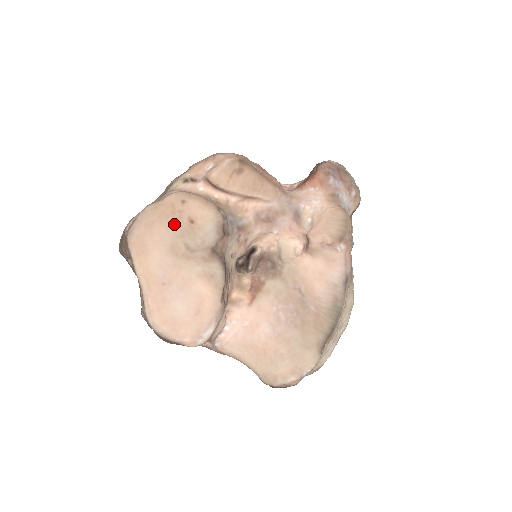
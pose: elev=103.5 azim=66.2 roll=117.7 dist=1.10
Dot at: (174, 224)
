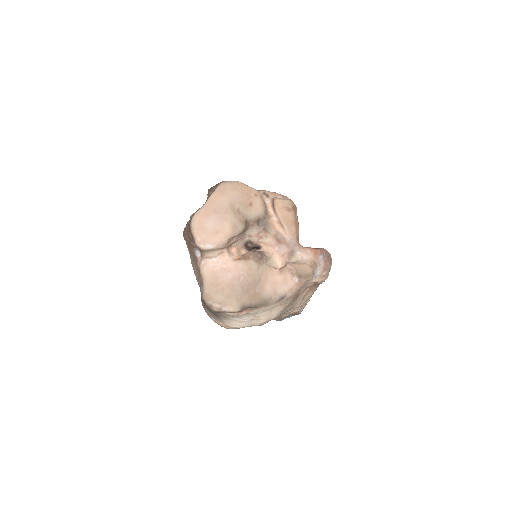
Dot at: (243, 198)
